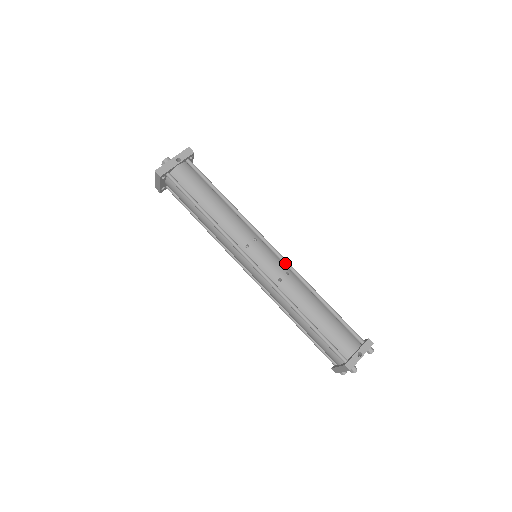
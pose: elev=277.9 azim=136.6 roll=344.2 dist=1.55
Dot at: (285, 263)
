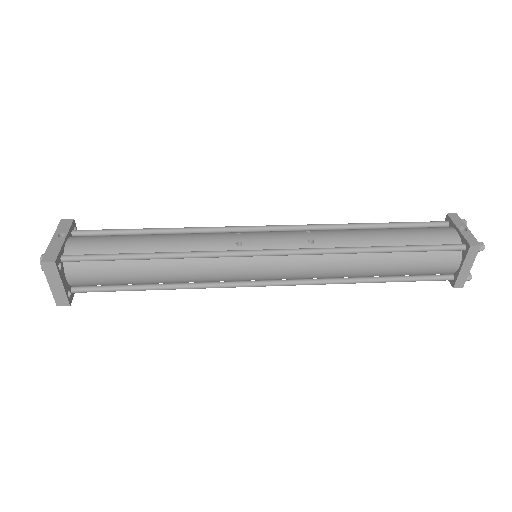
Dot at: (294, 227)
